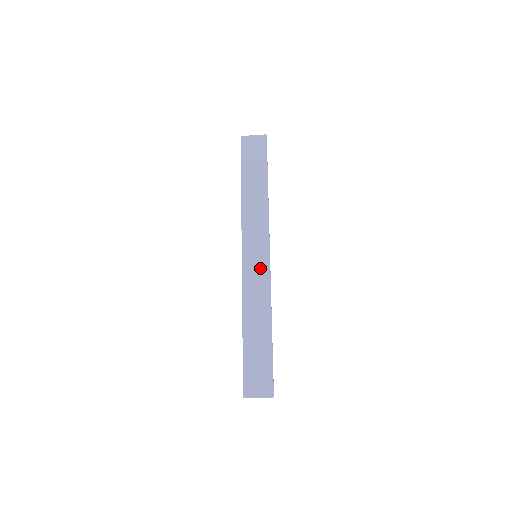
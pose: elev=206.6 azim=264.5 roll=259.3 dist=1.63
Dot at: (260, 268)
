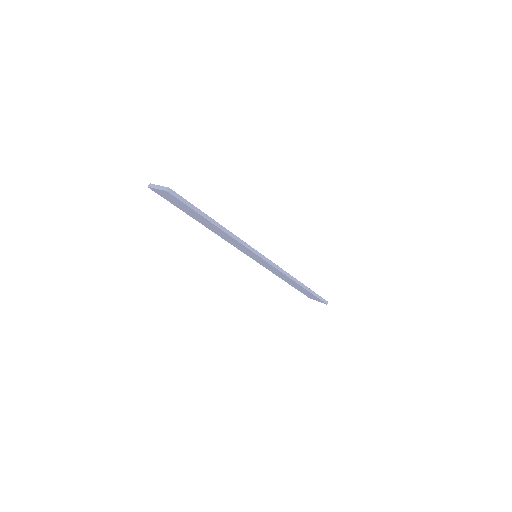
Dot at: occluded
